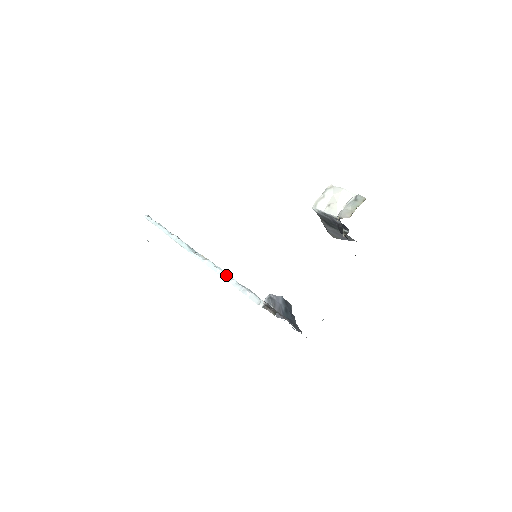
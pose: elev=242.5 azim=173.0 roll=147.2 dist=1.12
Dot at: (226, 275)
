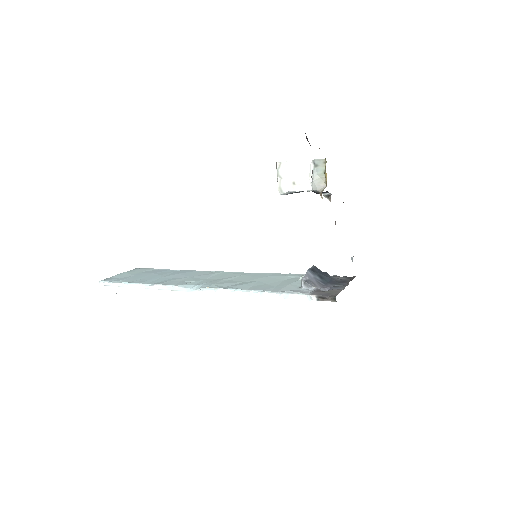
Dot at: (253, 293)
